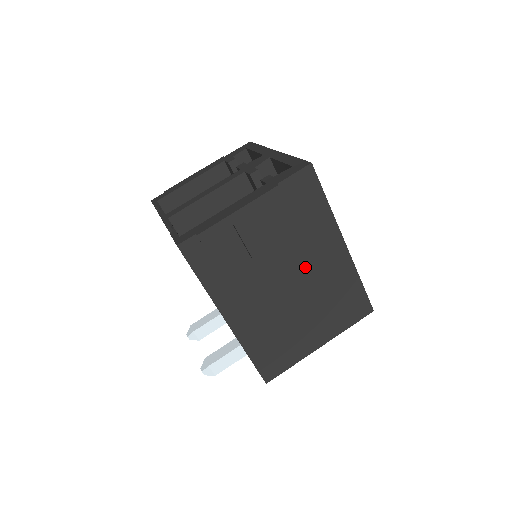
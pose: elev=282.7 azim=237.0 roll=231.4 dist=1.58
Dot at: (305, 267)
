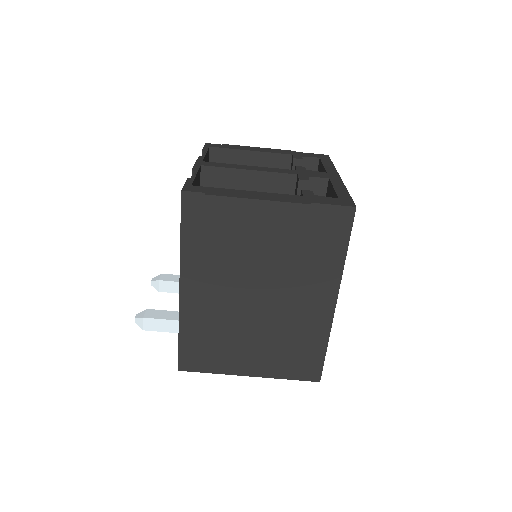
Dot at: (284, 296)
